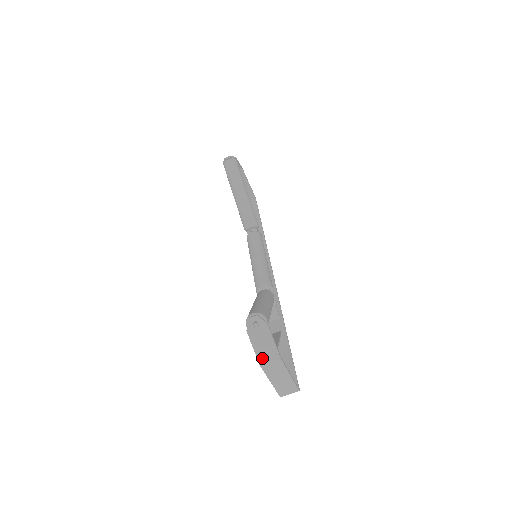
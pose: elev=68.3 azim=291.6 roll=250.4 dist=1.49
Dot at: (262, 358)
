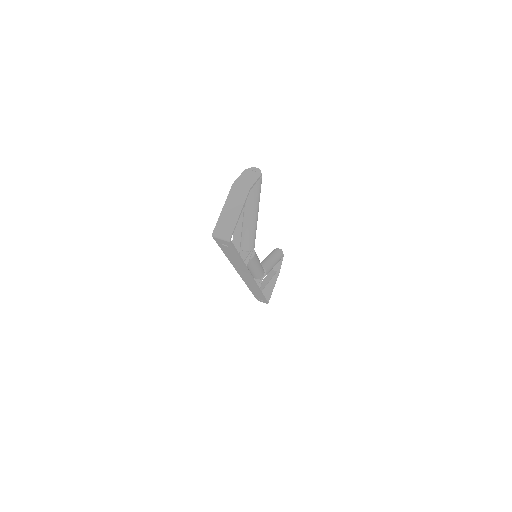
Dot at: (239, 182)
